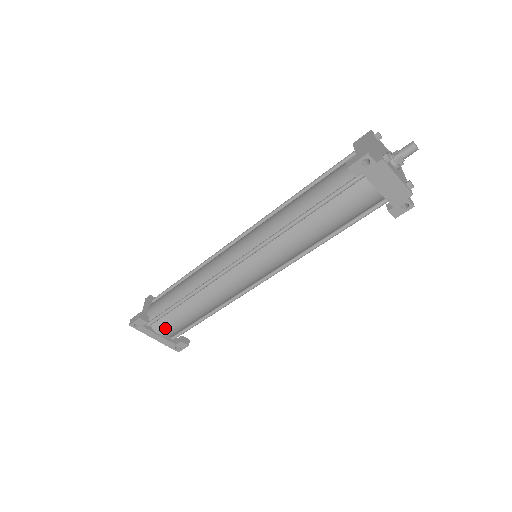
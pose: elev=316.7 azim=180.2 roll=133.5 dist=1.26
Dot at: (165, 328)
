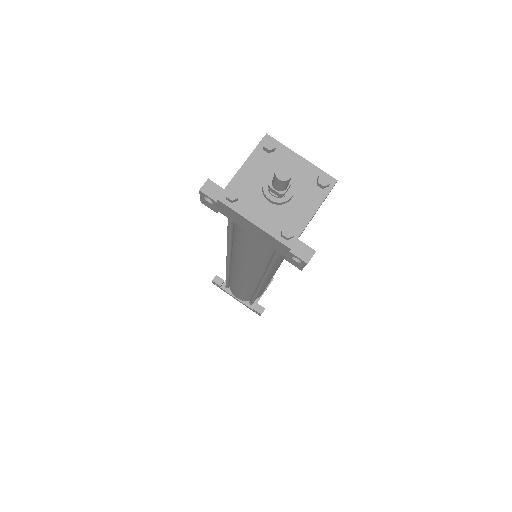
Dot at: (235, 294)
